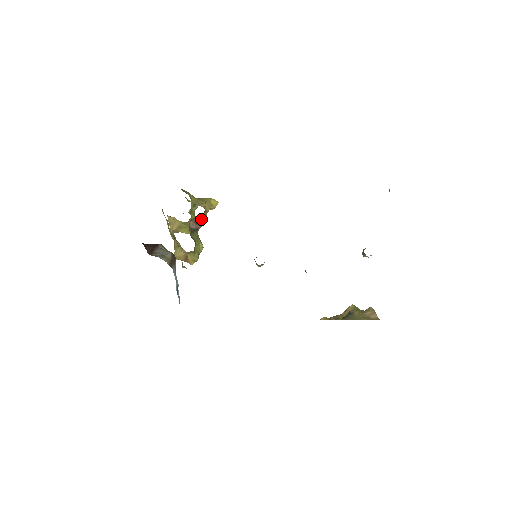
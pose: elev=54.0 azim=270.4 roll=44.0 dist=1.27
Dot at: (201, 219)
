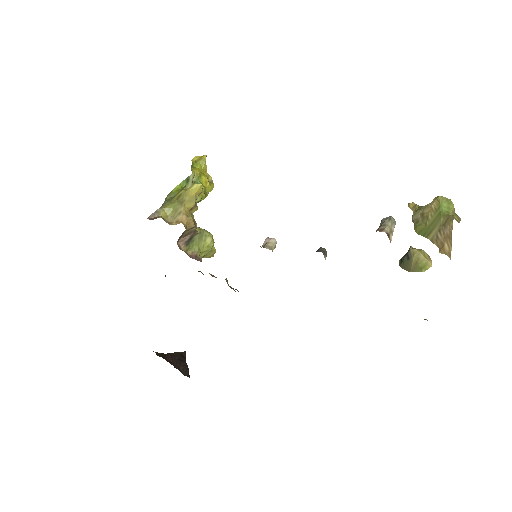
Dot at: (188, 229)
